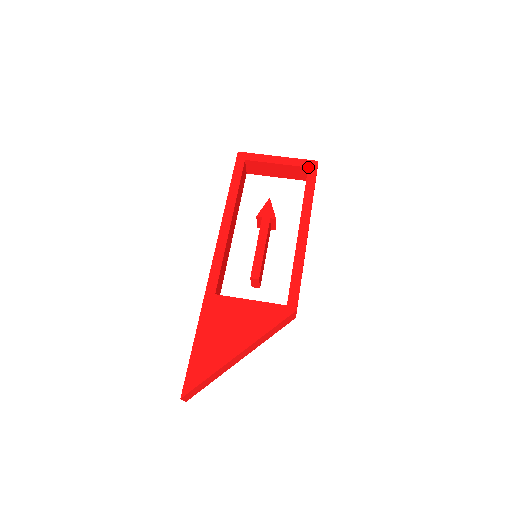
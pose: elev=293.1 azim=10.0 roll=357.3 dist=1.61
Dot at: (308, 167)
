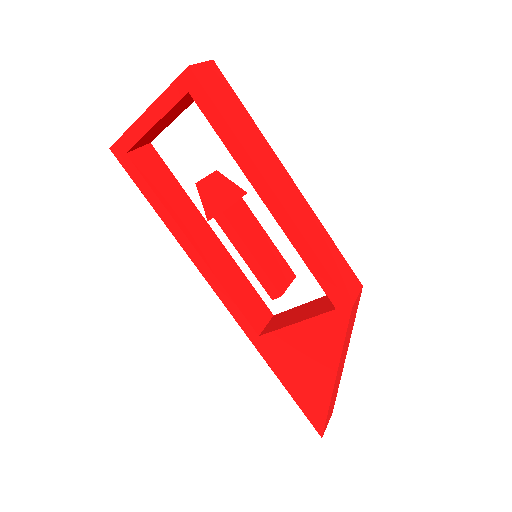
Dot at: (187, 92)
